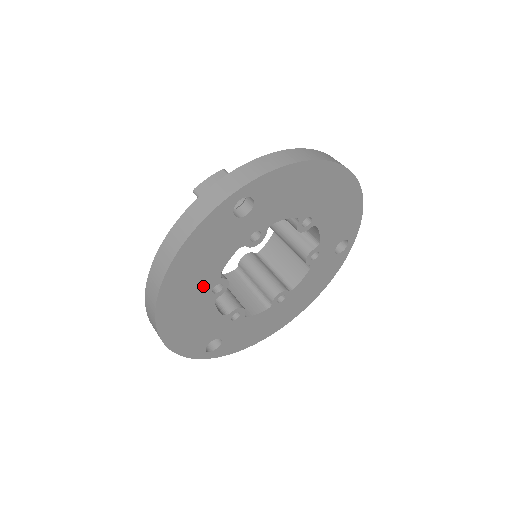
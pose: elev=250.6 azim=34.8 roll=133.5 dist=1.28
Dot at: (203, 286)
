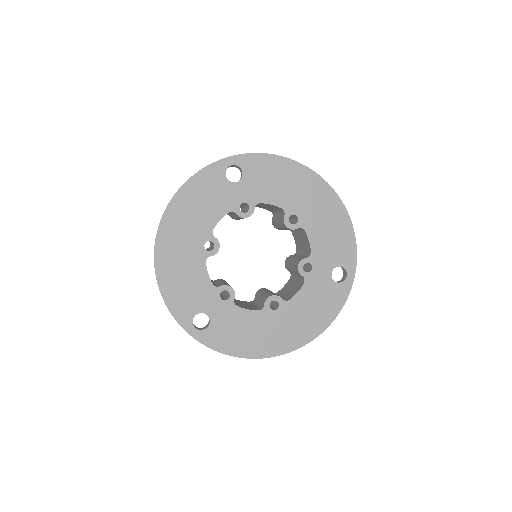
Dot at: (197, 235)
